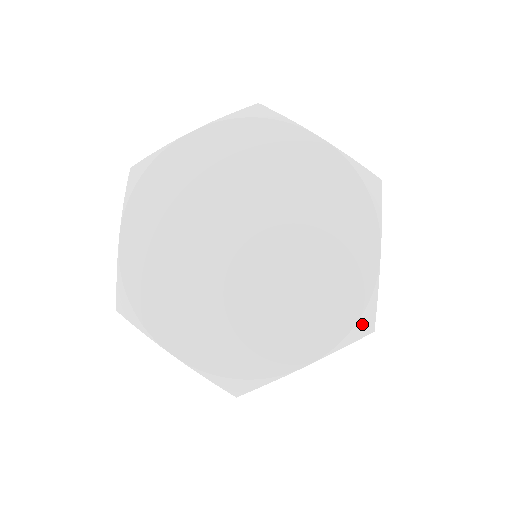
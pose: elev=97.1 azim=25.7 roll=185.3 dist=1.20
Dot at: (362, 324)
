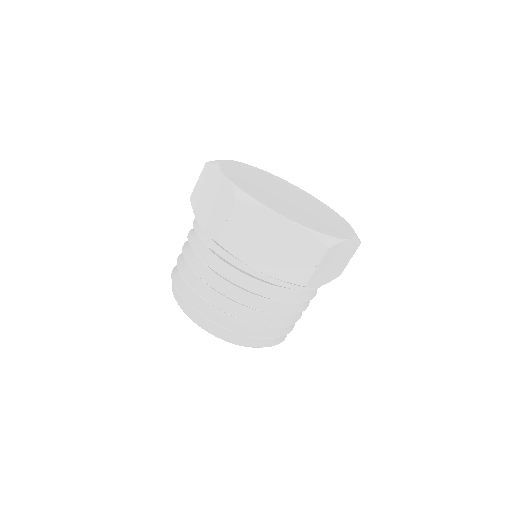
Dot at: (356, 235)
